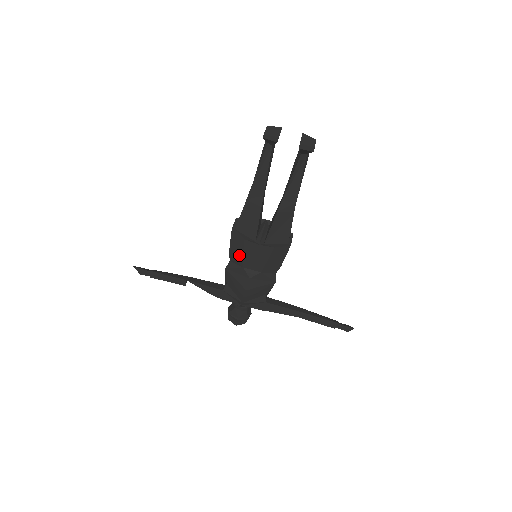
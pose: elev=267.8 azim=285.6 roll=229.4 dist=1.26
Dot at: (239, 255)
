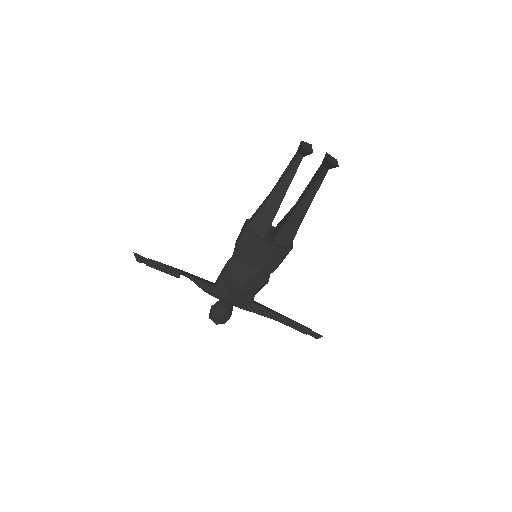
Dot at: (245, 251)
